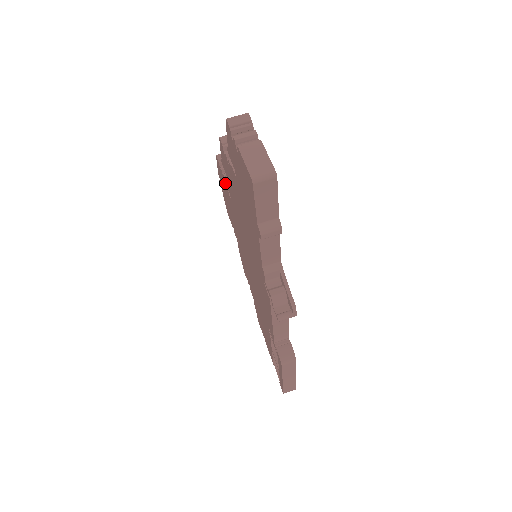
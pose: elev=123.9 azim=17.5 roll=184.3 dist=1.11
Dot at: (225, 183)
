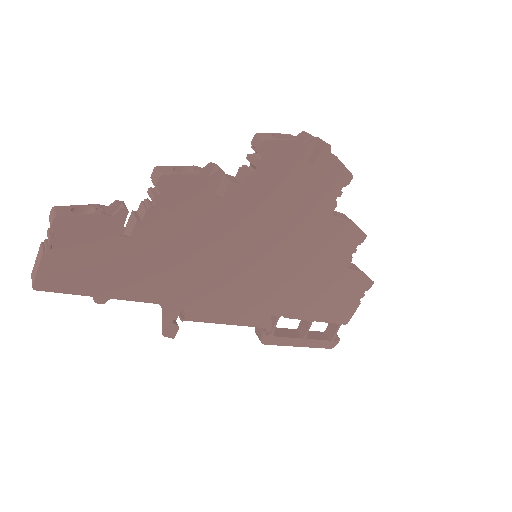
Dot at: occluded
